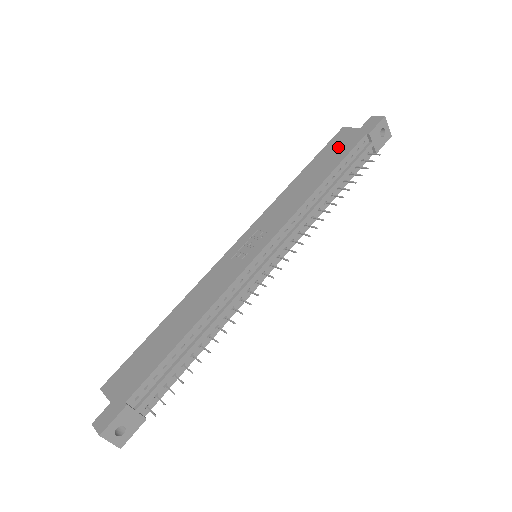
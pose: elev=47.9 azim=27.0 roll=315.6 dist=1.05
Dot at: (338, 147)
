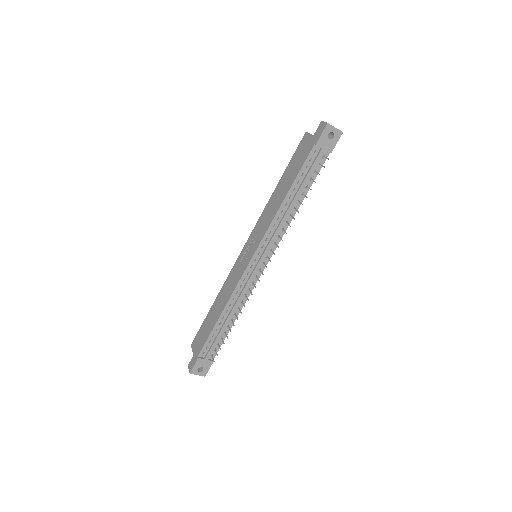
Dot at: (299, 158)
